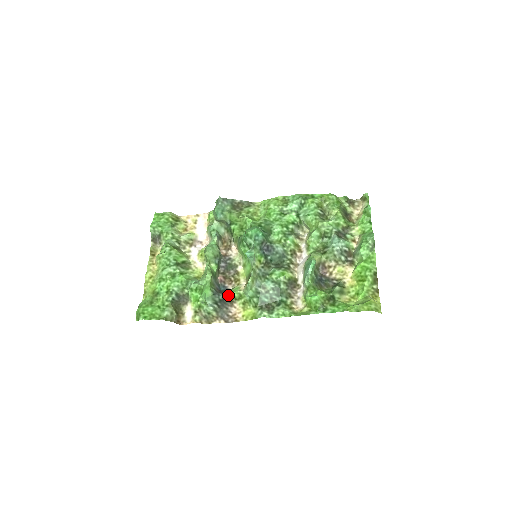
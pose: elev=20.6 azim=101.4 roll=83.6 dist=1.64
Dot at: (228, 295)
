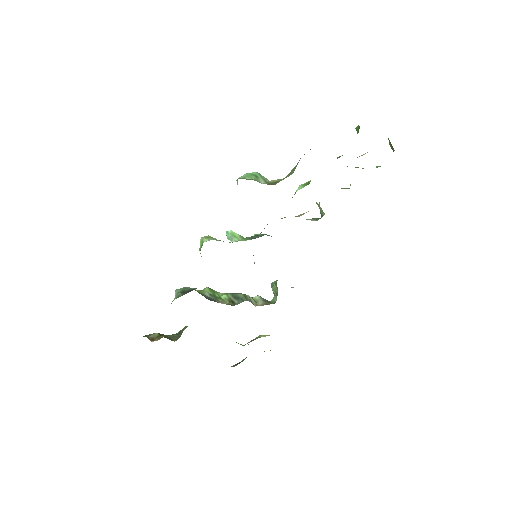
Dot at: occluded
